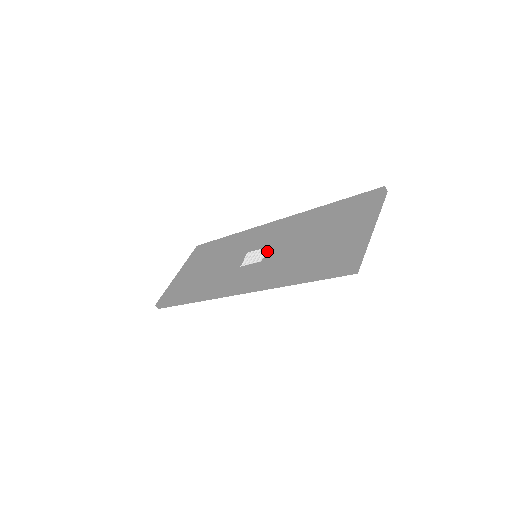
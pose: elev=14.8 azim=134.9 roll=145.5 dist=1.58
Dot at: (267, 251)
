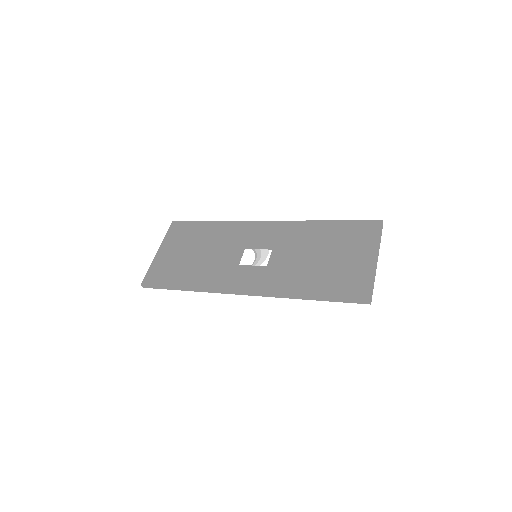
Dot at: (270, 256)
